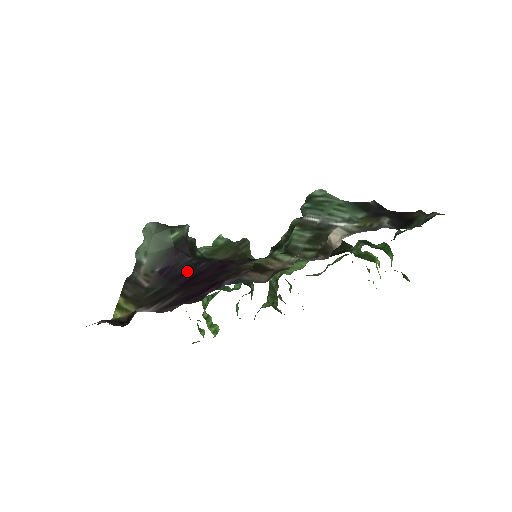
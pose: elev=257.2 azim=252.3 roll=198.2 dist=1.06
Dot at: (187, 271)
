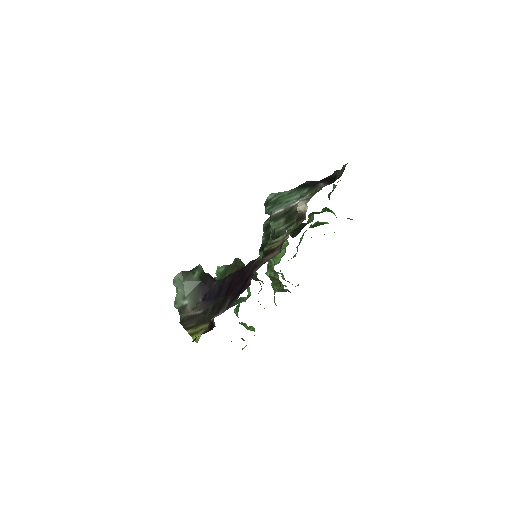
Dot at: (221, 288)
